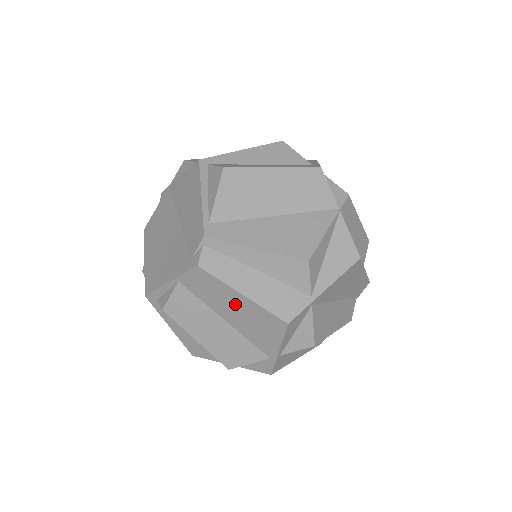
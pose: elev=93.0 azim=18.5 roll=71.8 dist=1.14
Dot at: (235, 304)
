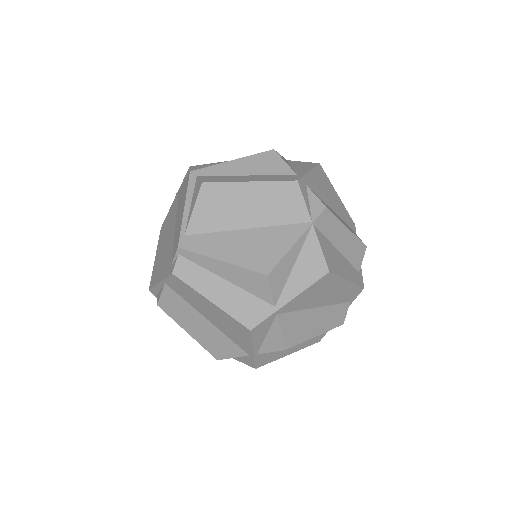
Dot at: (208, 308)
